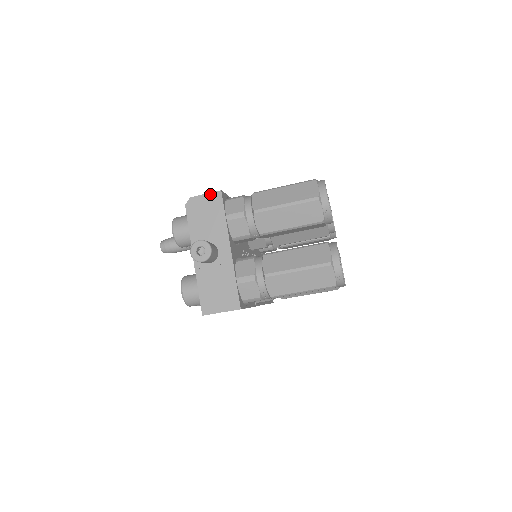
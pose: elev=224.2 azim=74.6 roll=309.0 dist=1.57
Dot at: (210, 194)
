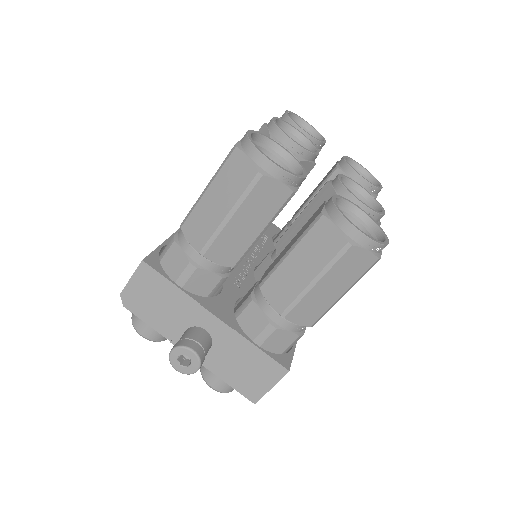
Dot at: (135, 274)
